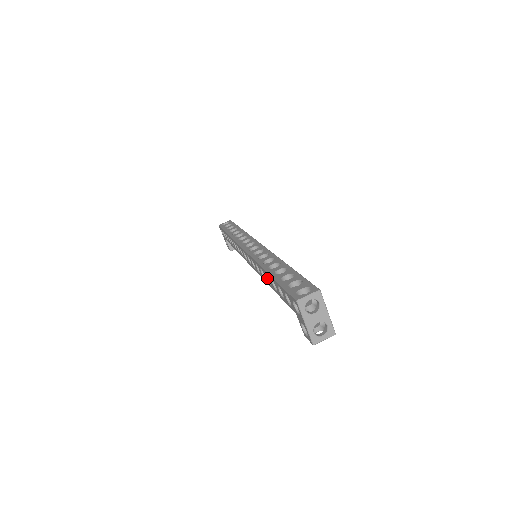
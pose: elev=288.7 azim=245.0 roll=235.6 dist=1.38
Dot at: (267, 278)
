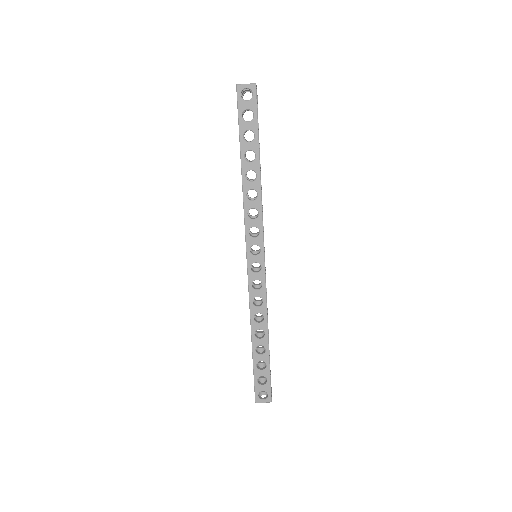
Dot at: occluded
